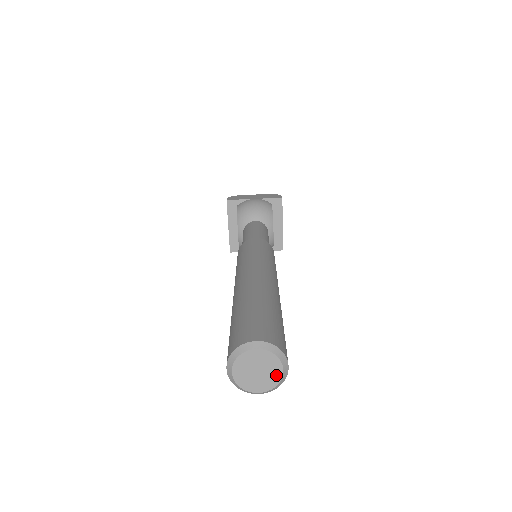
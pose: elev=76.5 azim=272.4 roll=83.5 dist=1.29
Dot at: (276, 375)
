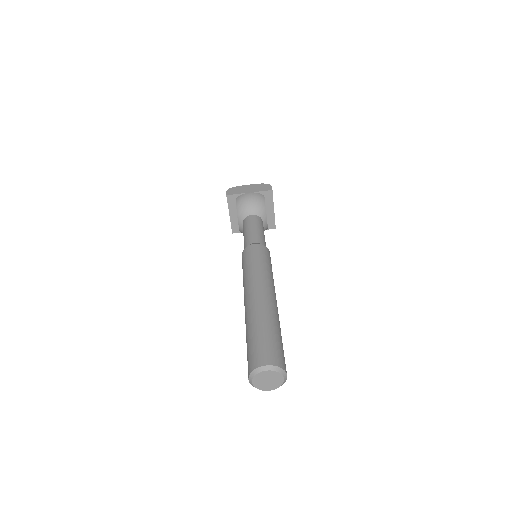
Dot at: (280, 382)
